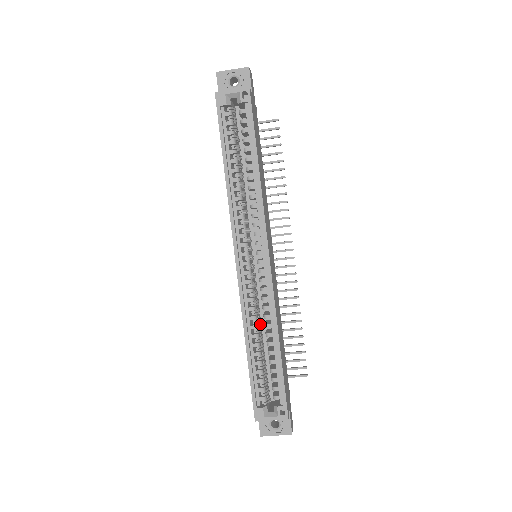
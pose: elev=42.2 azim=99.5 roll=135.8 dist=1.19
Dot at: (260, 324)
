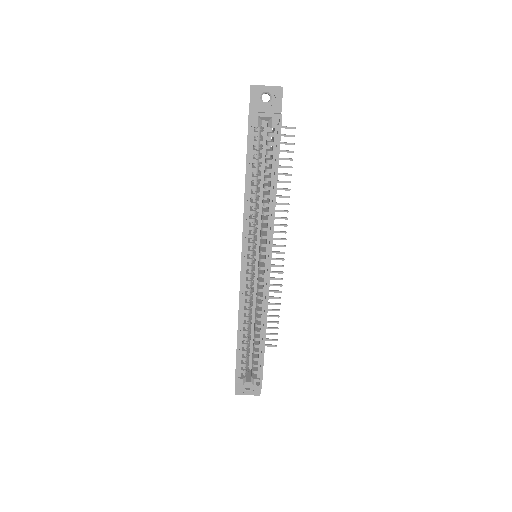
Dot at: occluded
